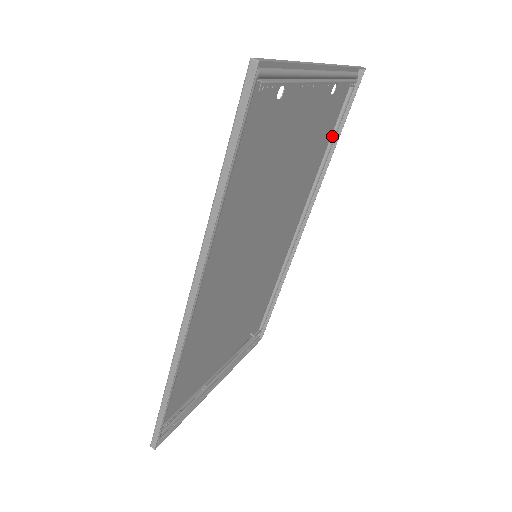
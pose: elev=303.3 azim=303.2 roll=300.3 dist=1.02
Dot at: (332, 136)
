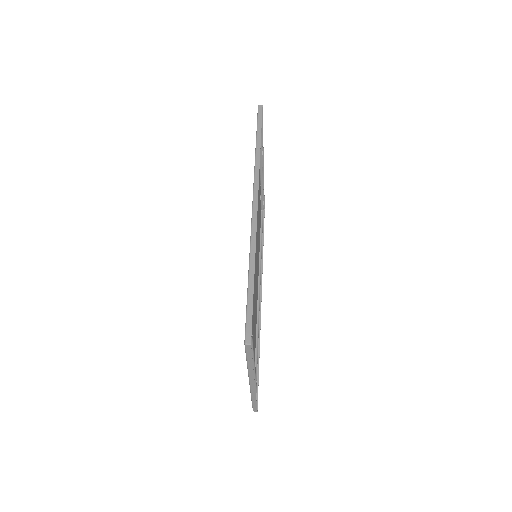
Dot at: (261, 236)
